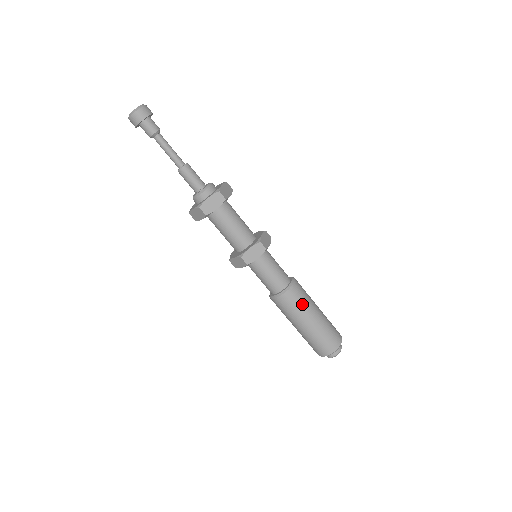
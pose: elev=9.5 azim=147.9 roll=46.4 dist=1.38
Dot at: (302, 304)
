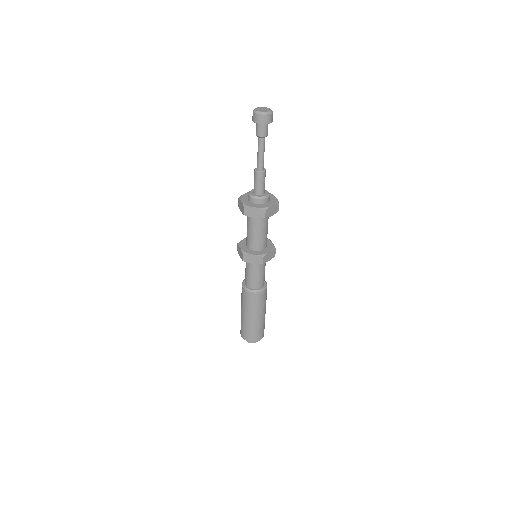
Dot at: (265, 301)
